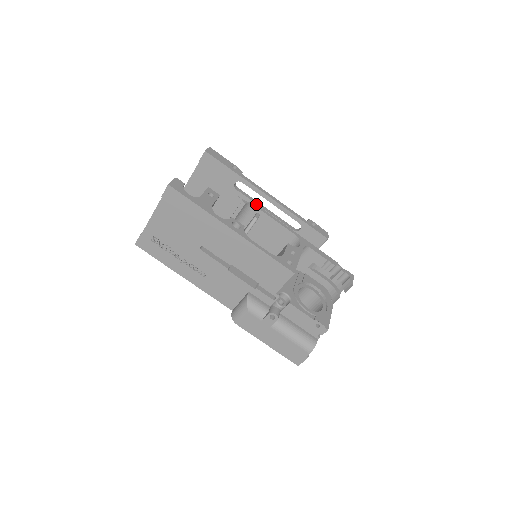
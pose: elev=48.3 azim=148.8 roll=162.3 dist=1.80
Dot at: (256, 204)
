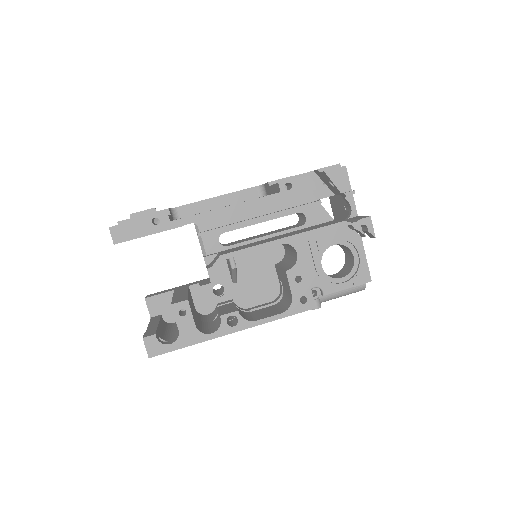
Dot at: (220, 255)
